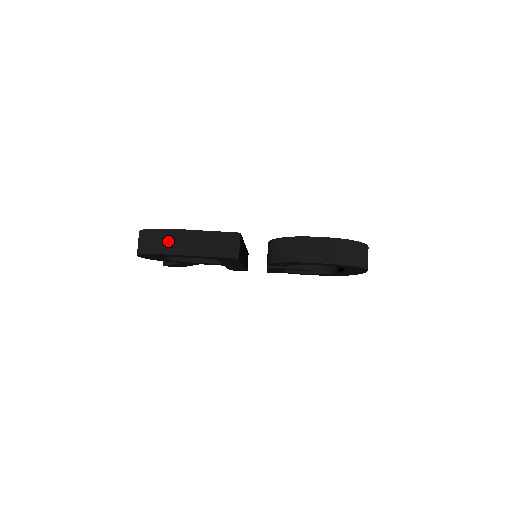
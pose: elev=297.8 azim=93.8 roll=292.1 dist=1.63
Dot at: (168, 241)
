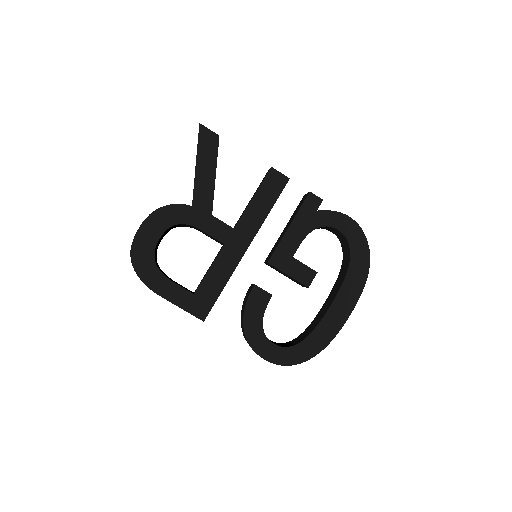
Dot at: occluded
